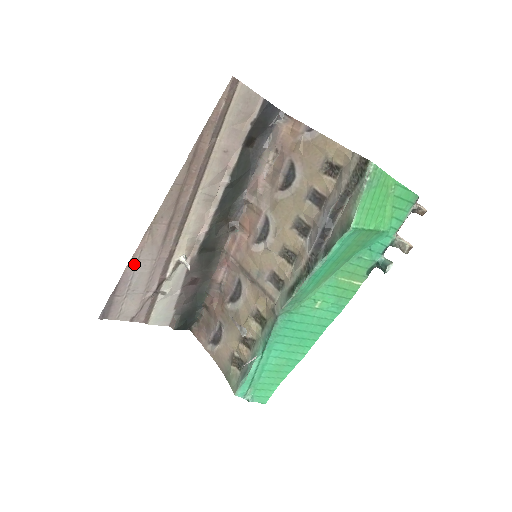
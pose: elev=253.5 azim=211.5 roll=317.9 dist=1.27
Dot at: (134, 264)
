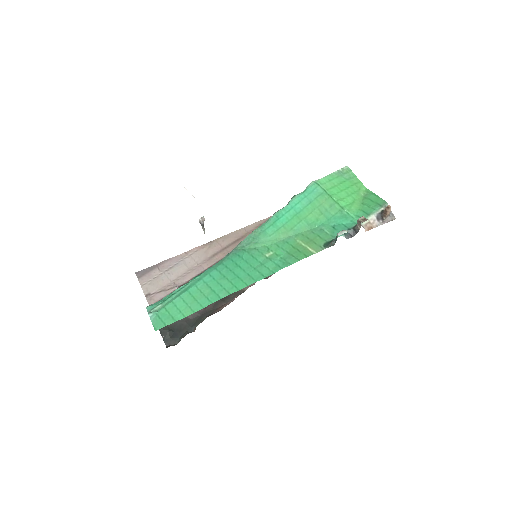
Dot at: (185, 257)
